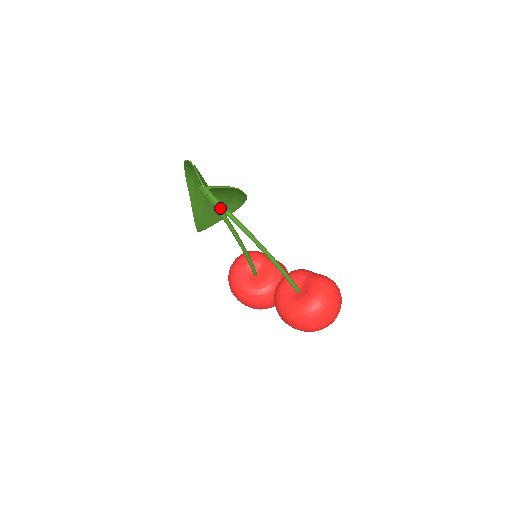
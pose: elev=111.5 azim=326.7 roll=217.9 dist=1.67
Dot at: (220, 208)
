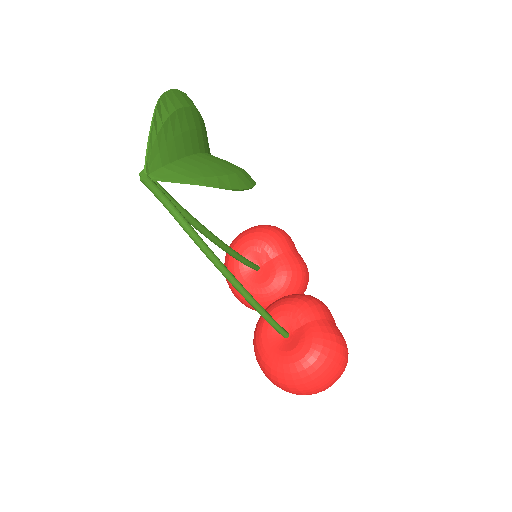
Dot at: (170, 213)
